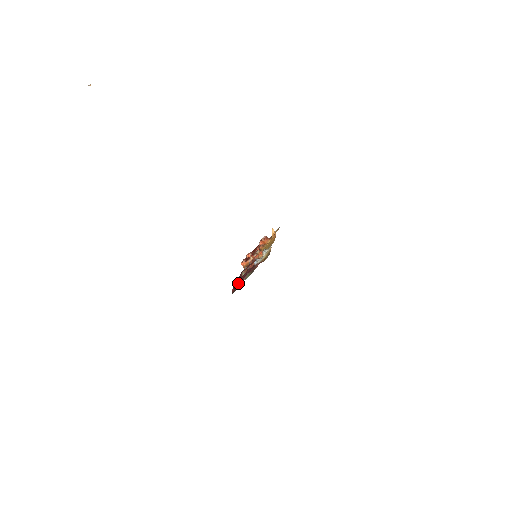
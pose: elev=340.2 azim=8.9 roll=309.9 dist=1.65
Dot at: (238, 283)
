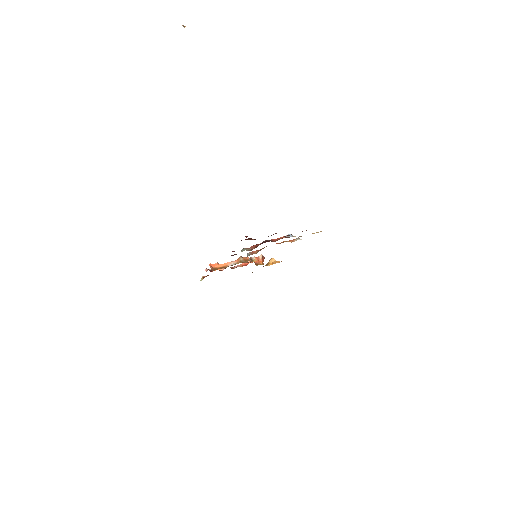
Dot at: occluded
